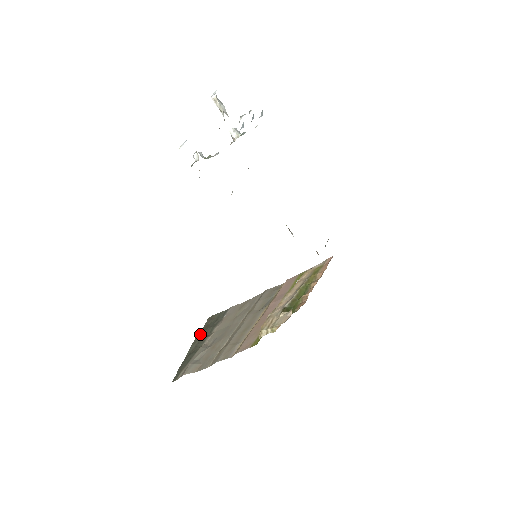
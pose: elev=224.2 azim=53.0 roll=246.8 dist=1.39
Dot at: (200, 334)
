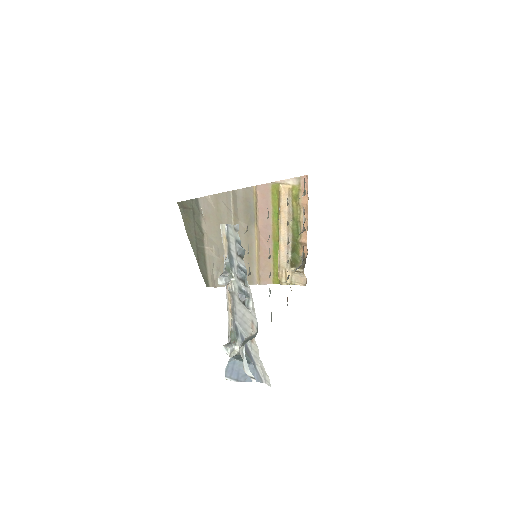
Dot at: (189, 232)
